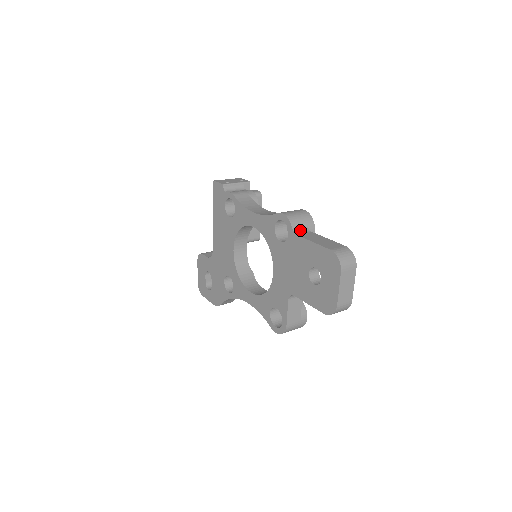
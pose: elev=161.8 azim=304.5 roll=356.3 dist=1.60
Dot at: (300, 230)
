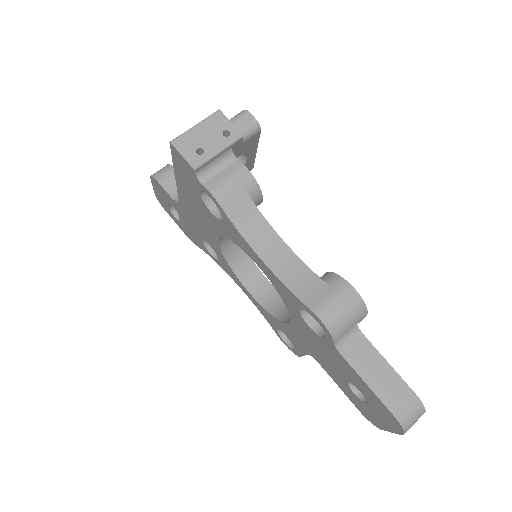
Dot at: (345, 338)
